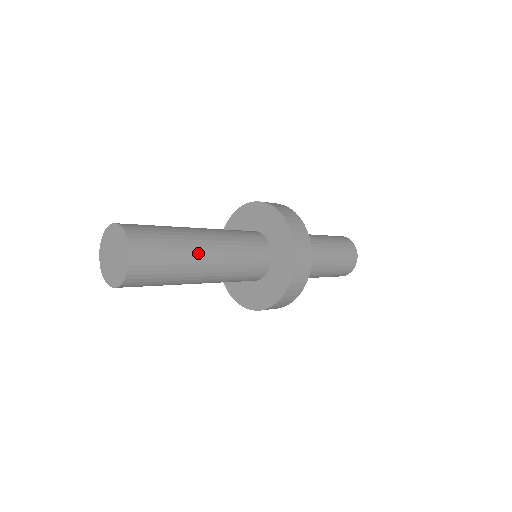
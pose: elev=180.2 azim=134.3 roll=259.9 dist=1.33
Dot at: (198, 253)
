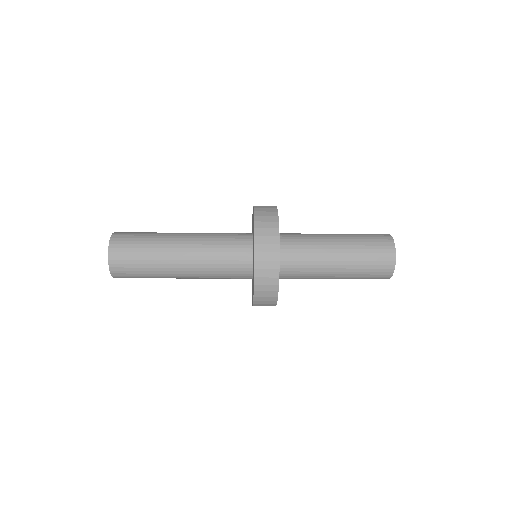
Dot at: (169, 255)
